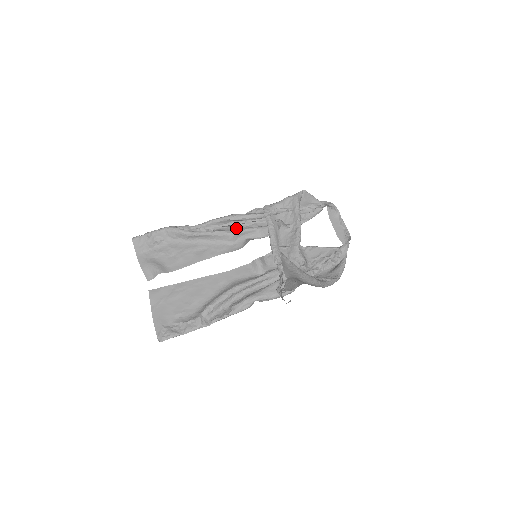
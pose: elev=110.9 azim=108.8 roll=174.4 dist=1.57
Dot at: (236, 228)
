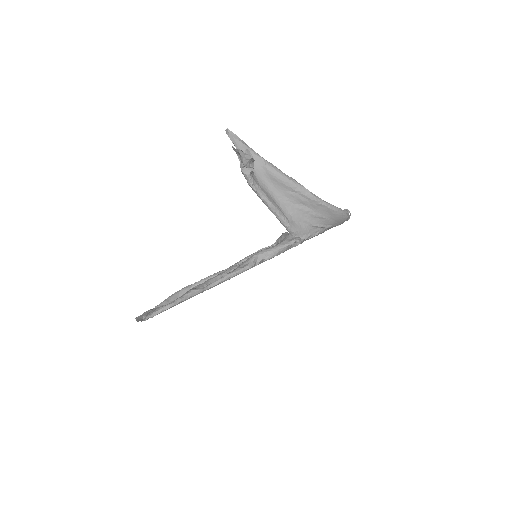
Dot at: occluded
